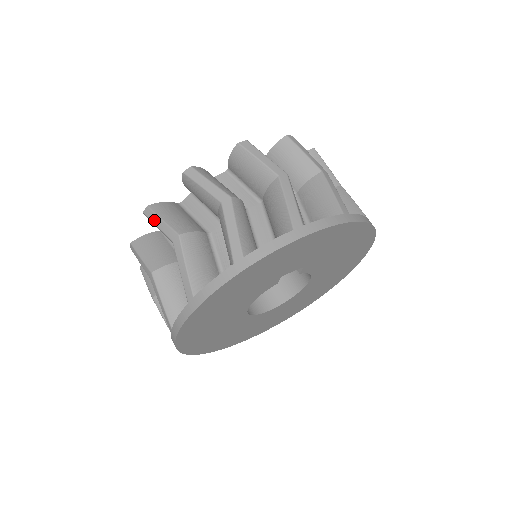
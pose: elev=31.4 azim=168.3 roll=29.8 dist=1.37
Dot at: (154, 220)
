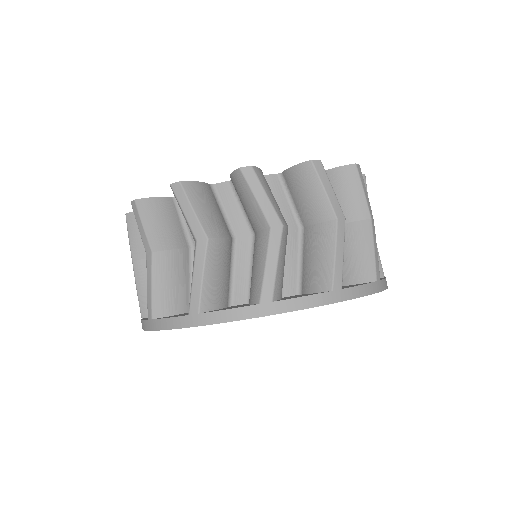
Dot at: (128, 231)
